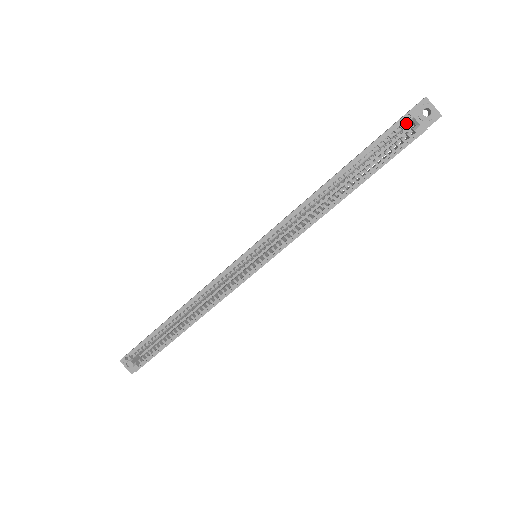
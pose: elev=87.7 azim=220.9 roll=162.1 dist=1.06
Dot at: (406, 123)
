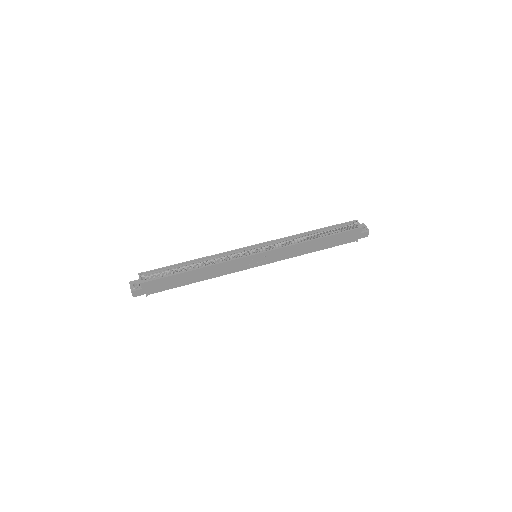
Dot at: (353, 224)
